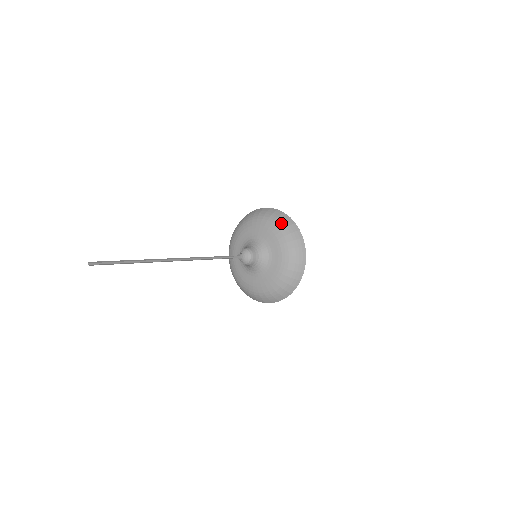
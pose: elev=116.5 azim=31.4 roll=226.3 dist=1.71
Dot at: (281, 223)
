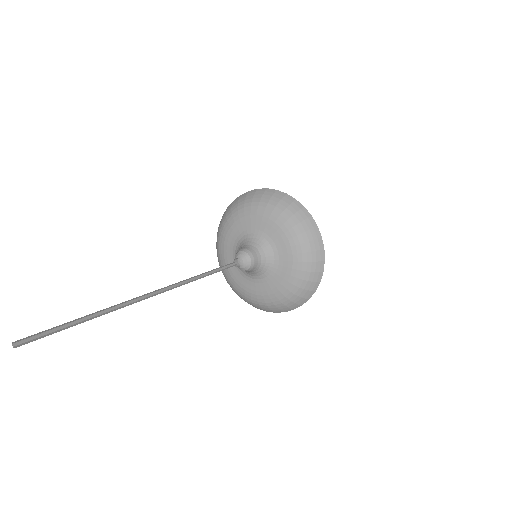
Dot at: (285, 209)
